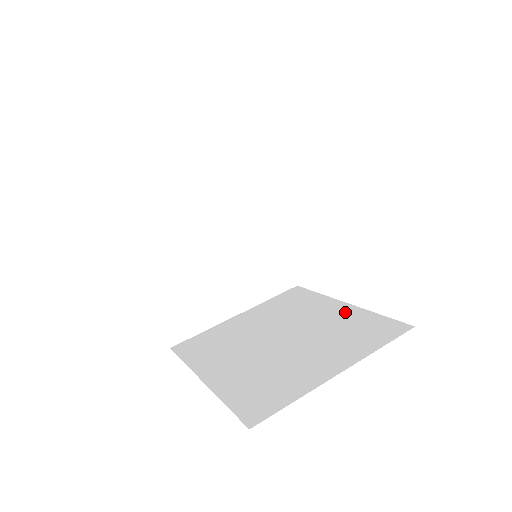
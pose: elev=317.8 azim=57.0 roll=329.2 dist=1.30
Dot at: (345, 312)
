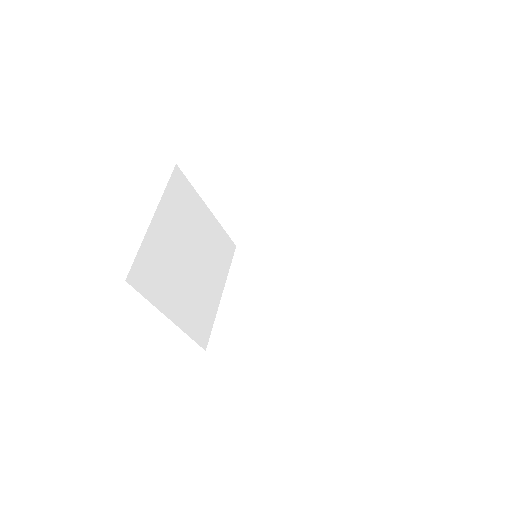
Dot at: (302, 250)
